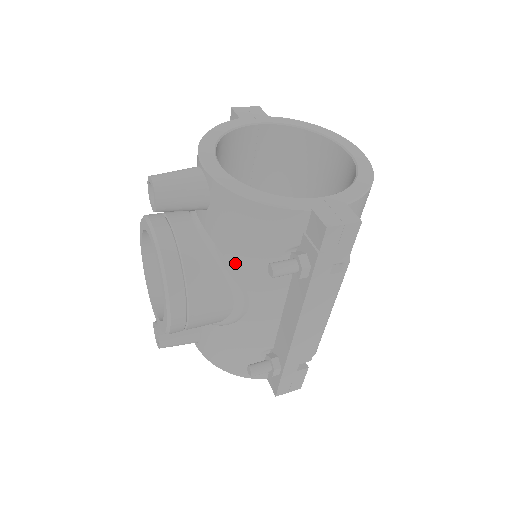
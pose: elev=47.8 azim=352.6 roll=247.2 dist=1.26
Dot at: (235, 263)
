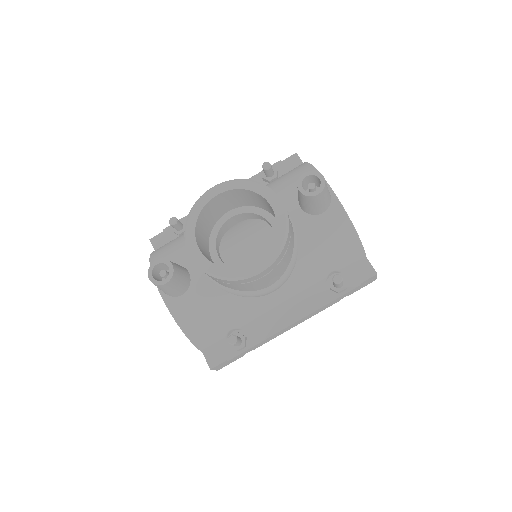
Dot at: (302, 259)
